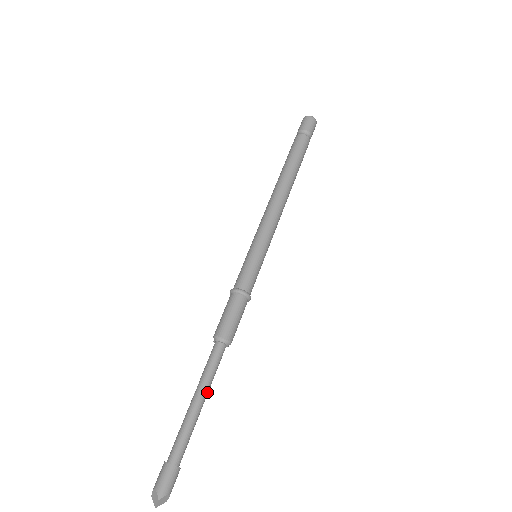
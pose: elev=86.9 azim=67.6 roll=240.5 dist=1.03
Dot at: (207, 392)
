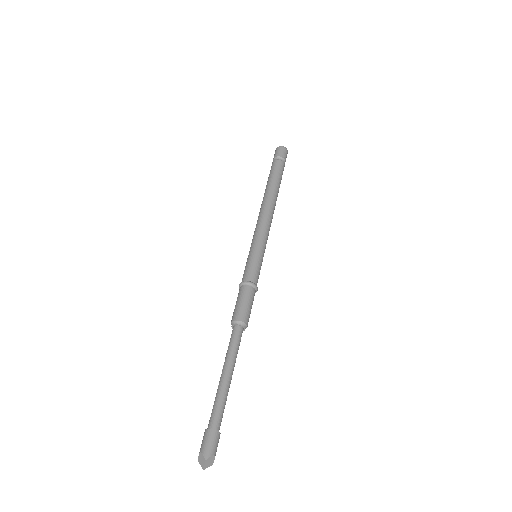
Dot at: (233, 367)
